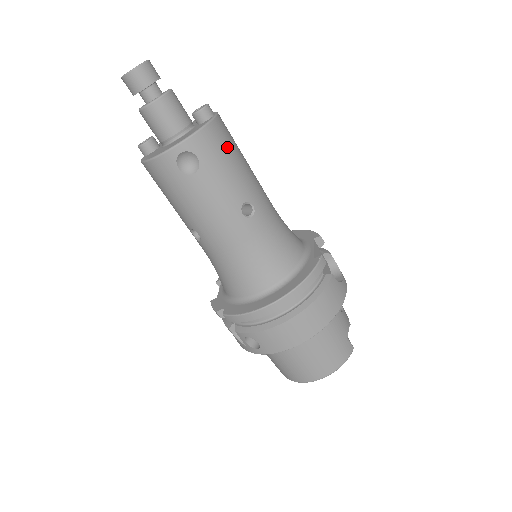
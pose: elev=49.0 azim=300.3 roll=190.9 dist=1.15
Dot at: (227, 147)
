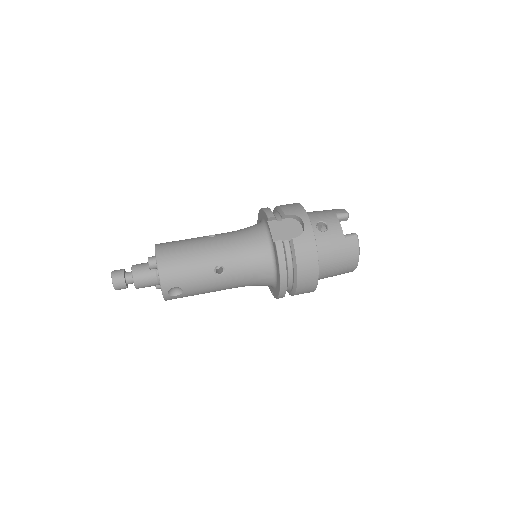
Dot at: (177, 265)
